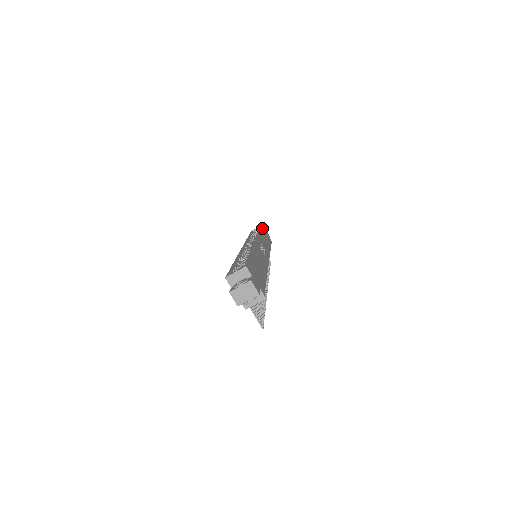
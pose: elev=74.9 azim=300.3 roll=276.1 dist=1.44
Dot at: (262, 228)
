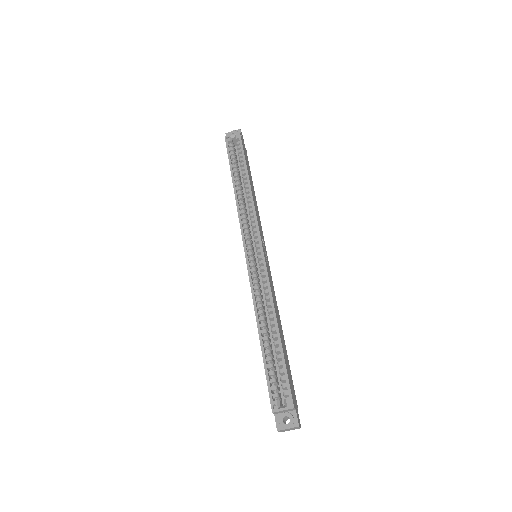
Dot at: (244, 151)
